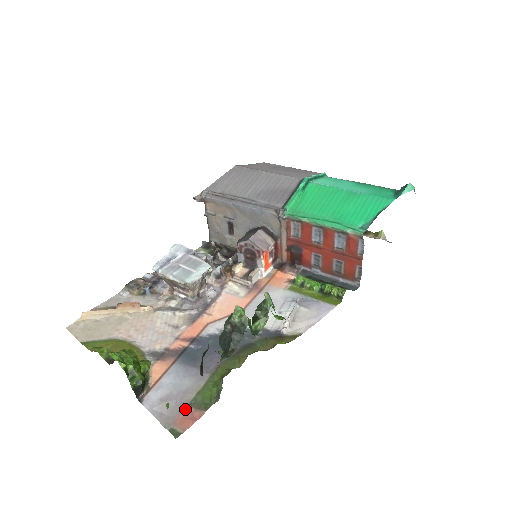
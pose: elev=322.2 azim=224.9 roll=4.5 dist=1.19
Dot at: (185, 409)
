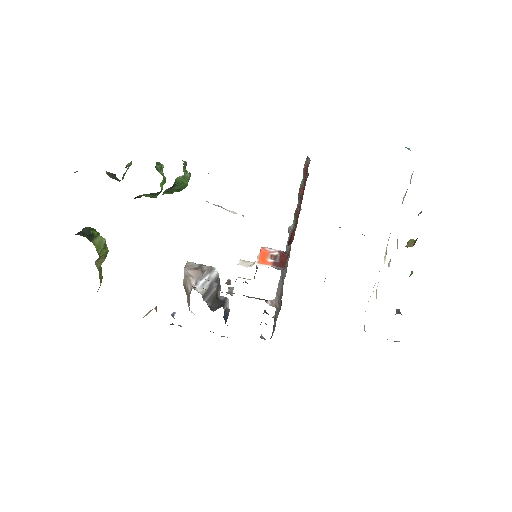
Dot at: occluded
